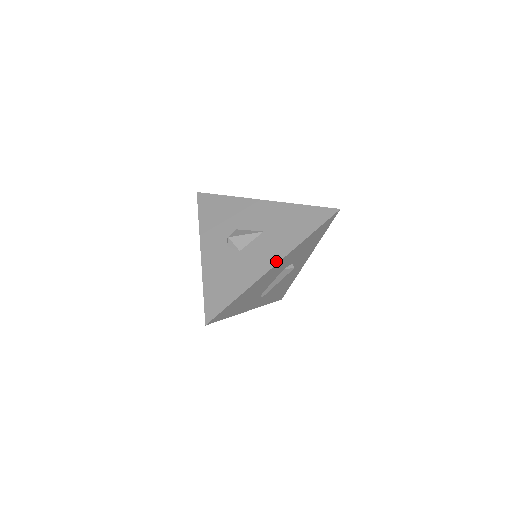
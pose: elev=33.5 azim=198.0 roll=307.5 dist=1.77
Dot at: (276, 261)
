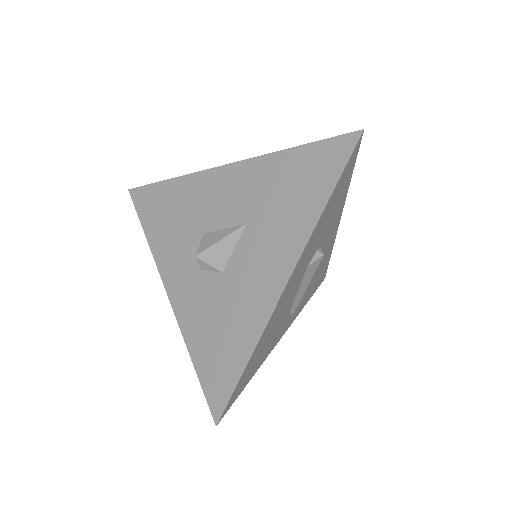
Dot at: (286, 274)
